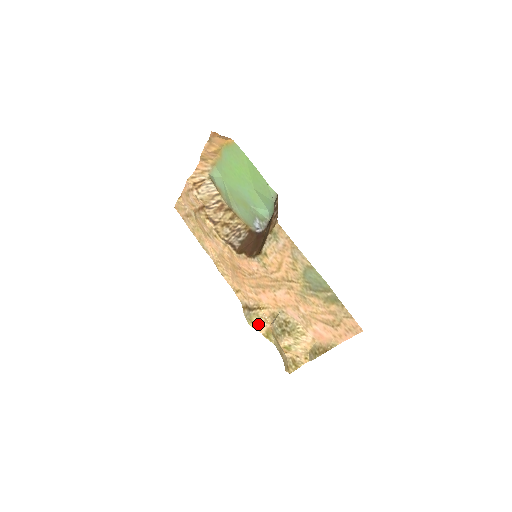
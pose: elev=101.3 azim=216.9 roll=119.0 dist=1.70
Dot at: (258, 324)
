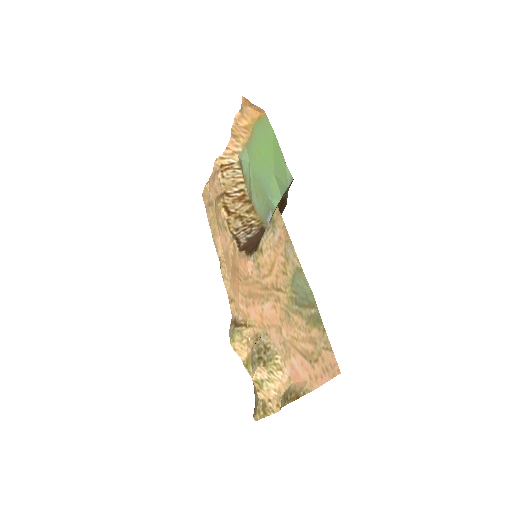
Dot at: (239, 345)
